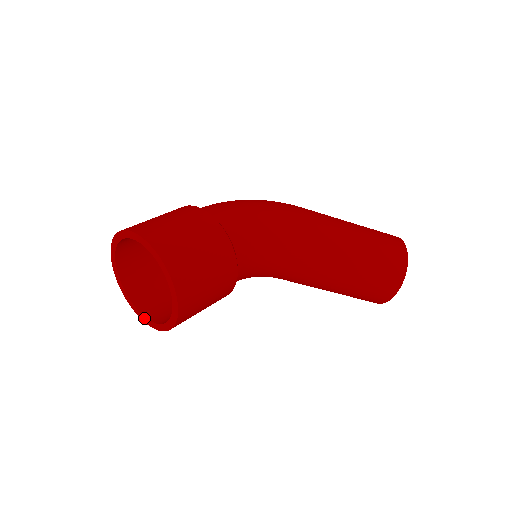
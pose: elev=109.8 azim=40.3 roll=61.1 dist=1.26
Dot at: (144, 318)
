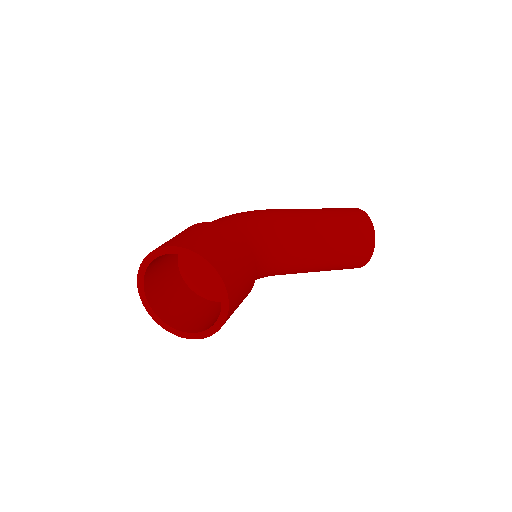
Dot at: (192, 335)
